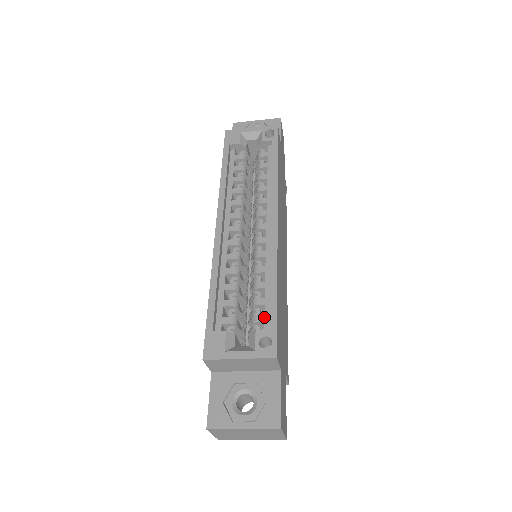
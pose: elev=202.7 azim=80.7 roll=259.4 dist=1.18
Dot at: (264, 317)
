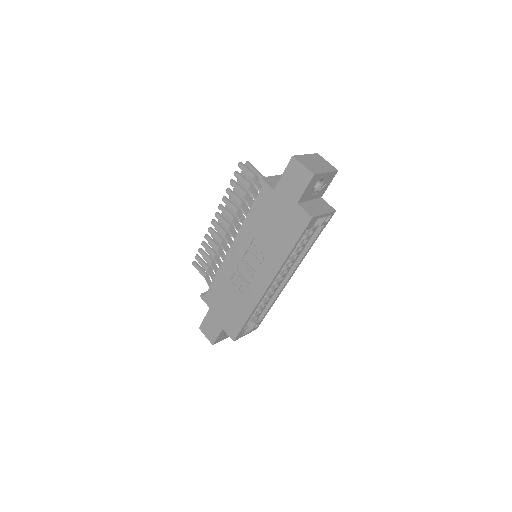
Dot at: (259, 315)
